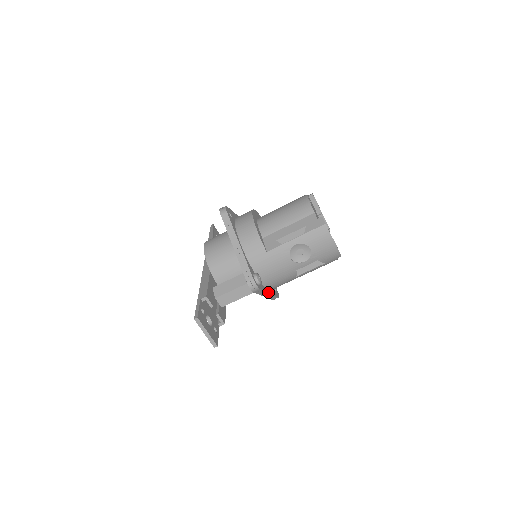
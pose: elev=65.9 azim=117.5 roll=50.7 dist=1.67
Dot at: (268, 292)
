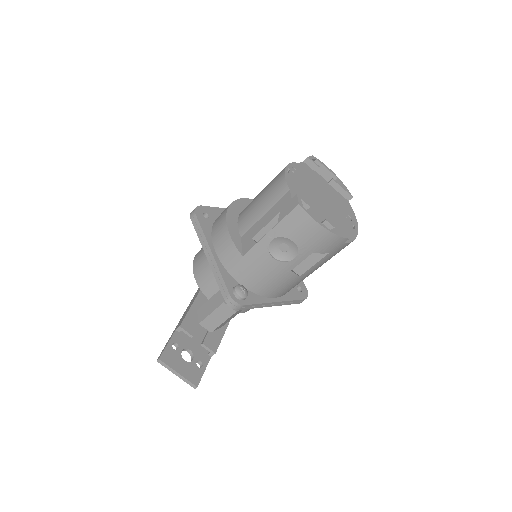
Dot at: (272, 301)
